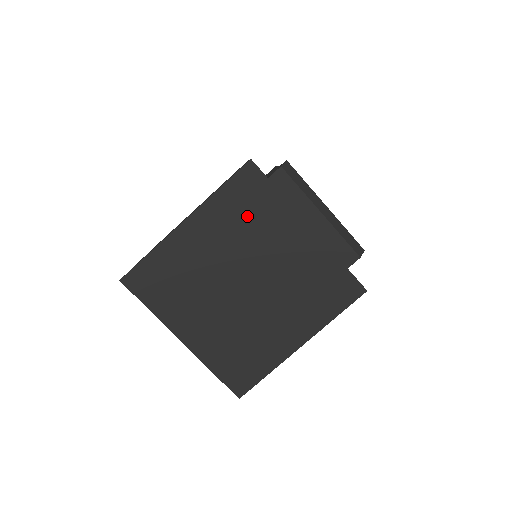
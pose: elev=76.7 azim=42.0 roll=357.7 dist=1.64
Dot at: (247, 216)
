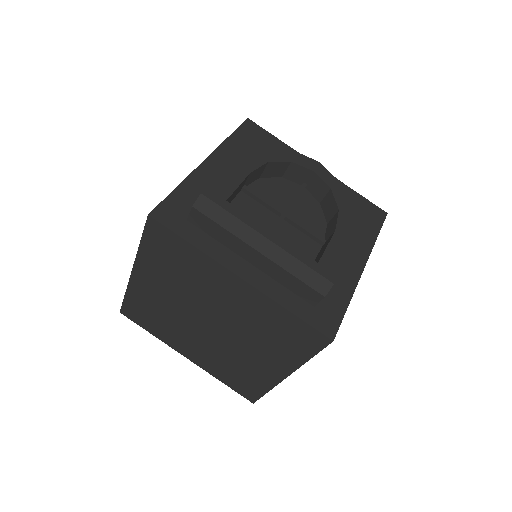
Dot at: (176, 267)
